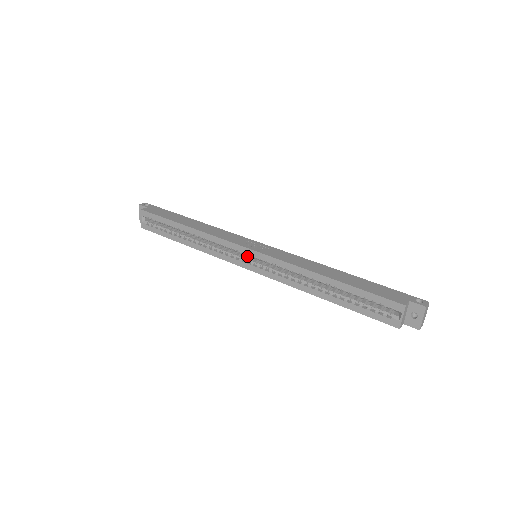
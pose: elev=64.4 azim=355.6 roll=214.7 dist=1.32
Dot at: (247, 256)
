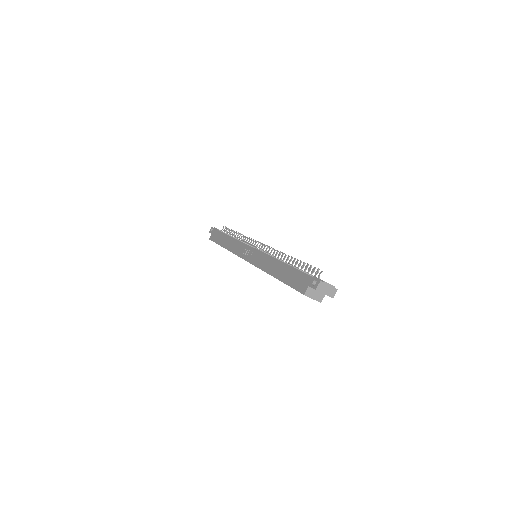
Dot at: occluded
